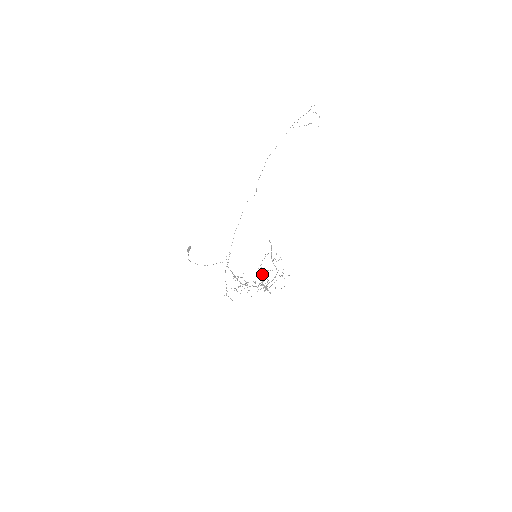
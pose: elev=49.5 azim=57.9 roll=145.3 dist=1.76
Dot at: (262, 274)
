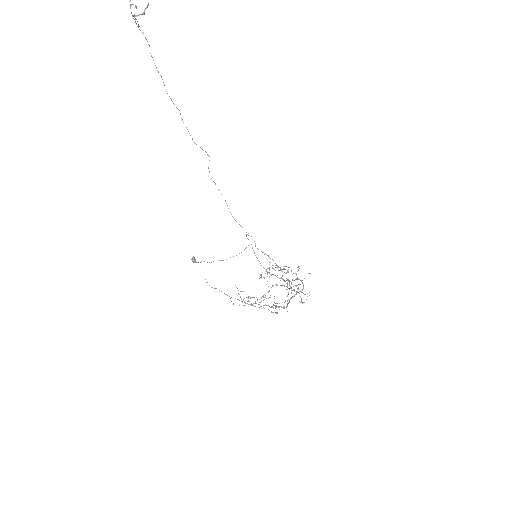
Dot at: (285, 269)
